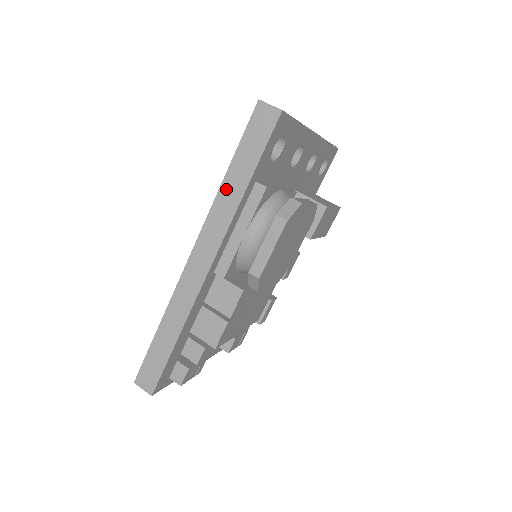
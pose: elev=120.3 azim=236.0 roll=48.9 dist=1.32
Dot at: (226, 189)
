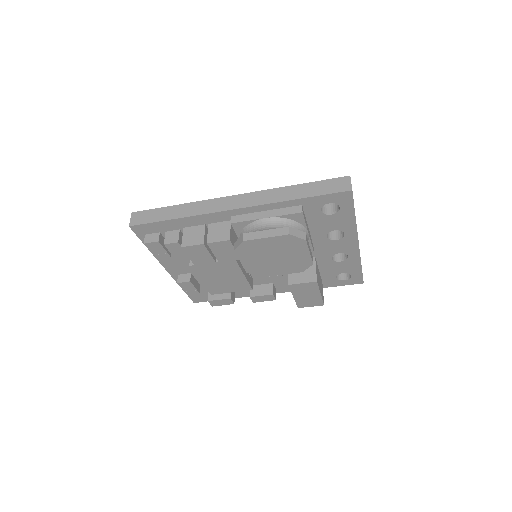
Dot at: (287, 190)
